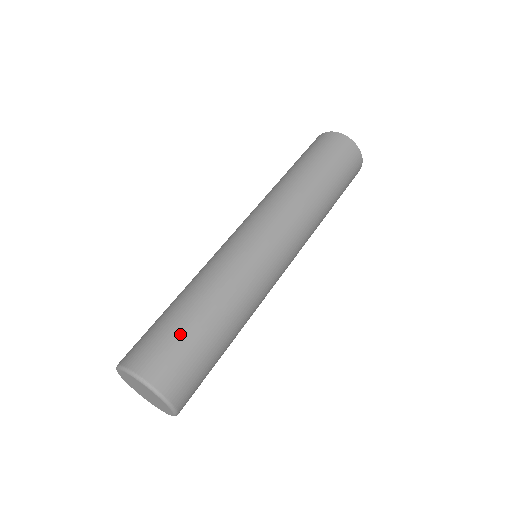
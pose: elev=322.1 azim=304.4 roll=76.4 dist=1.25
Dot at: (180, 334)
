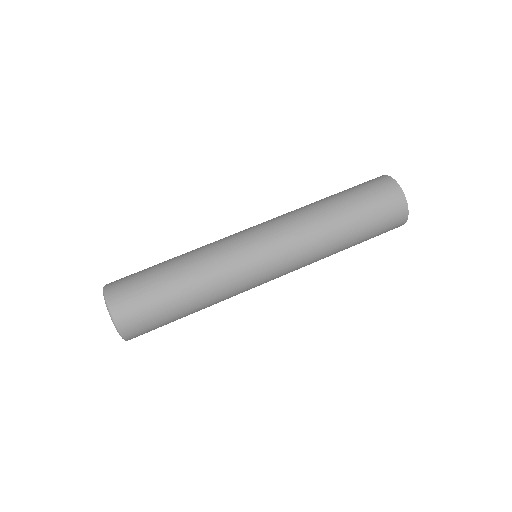
Dot at: (148, 280)
